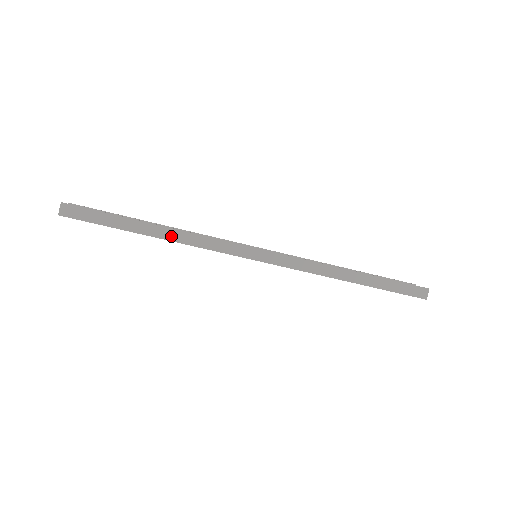
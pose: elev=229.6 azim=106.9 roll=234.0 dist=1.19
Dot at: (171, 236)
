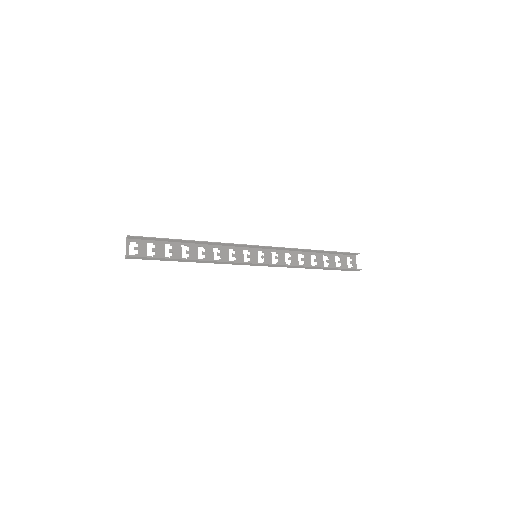
Dot at: (201, 262)
